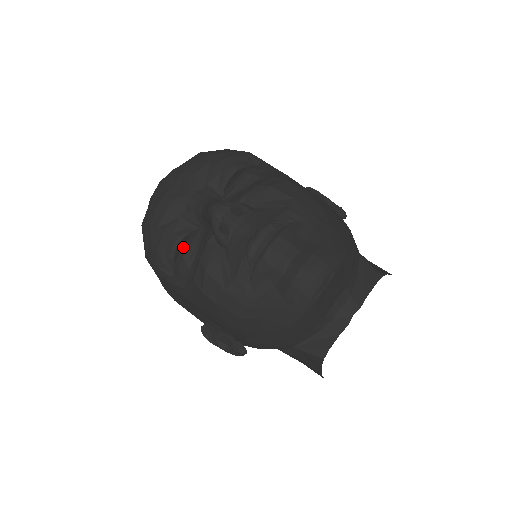
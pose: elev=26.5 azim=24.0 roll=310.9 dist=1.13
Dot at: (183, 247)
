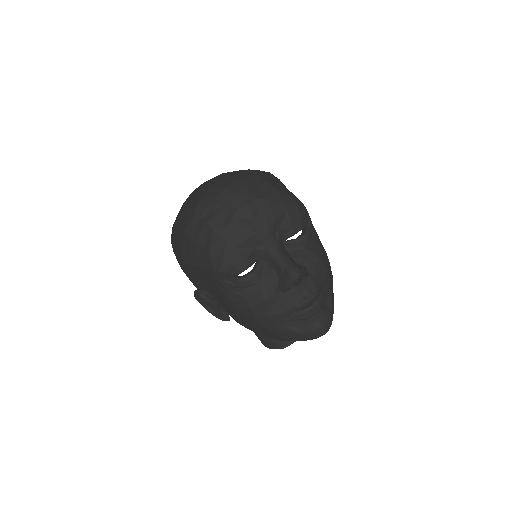
Dot at: occluded
